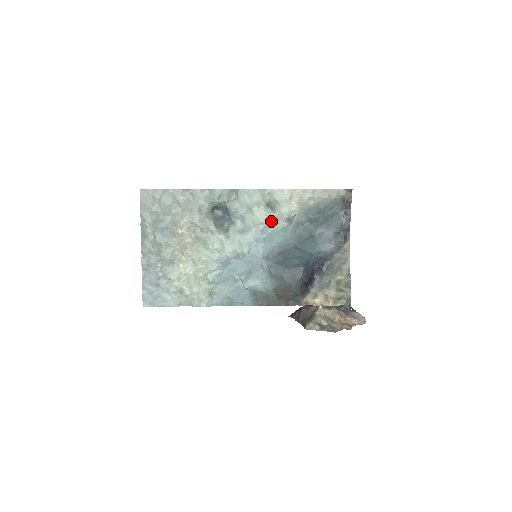
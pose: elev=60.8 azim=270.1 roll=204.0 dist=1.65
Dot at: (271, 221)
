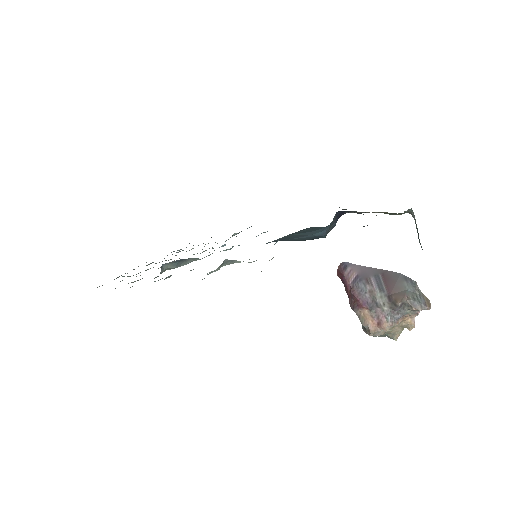
Dot at: occluded
